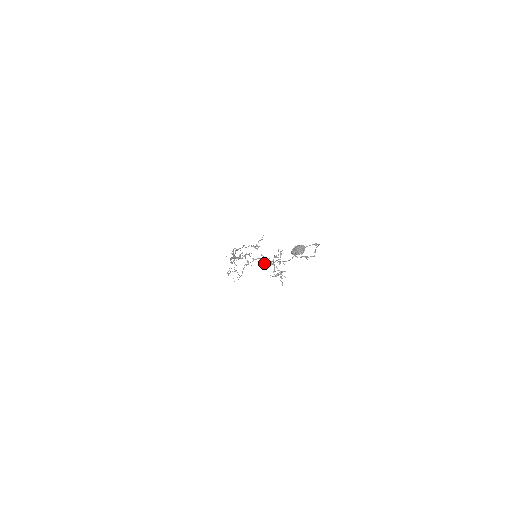
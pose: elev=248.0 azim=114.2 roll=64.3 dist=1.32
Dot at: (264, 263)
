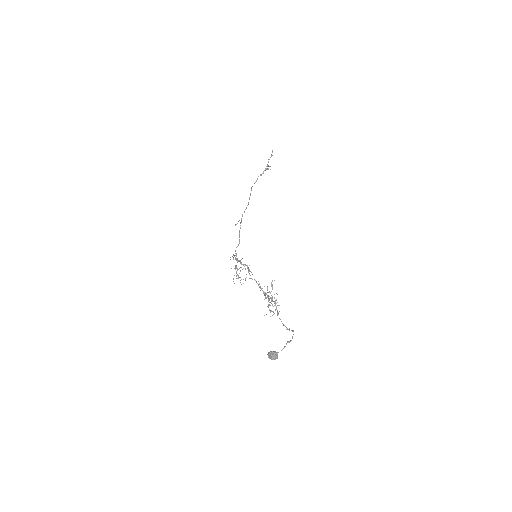
Dot at: (260, 287)
